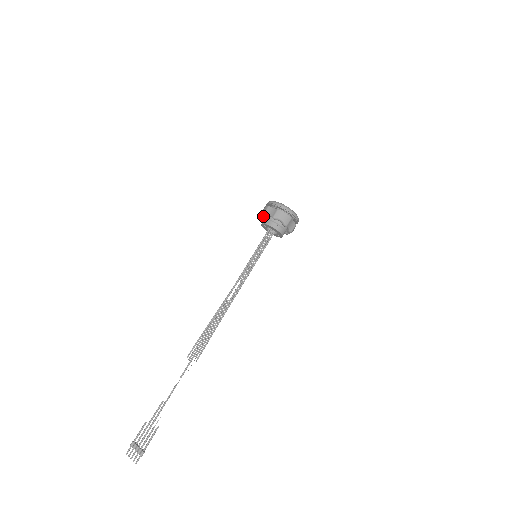
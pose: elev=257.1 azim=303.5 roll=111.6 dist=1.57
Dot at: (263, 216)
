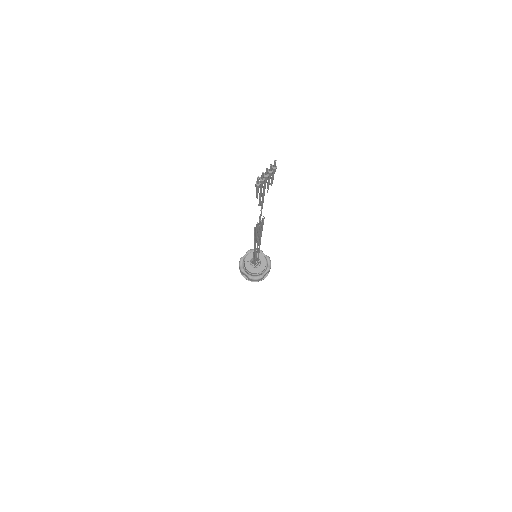
Dot at: (242, 266)
